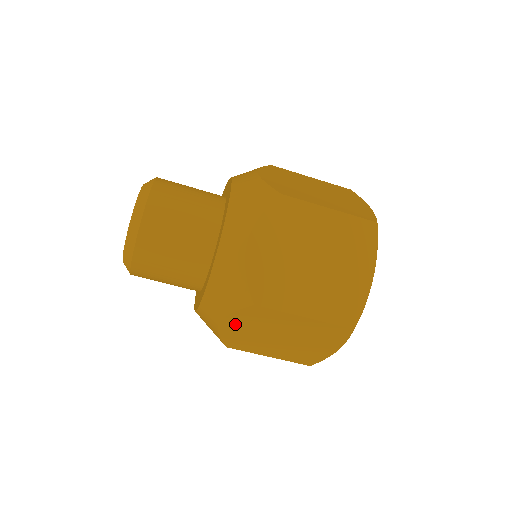
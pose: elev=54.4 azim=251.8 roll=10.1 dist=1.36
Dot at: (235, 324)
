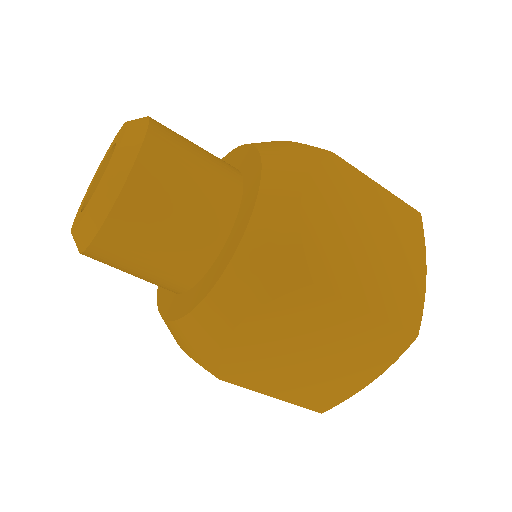
Dot at: (261, 327)
